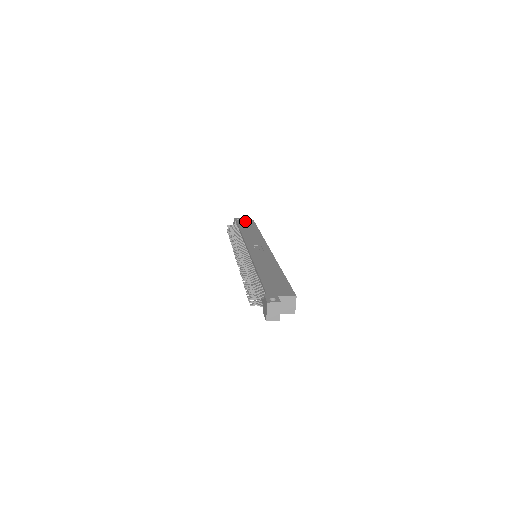
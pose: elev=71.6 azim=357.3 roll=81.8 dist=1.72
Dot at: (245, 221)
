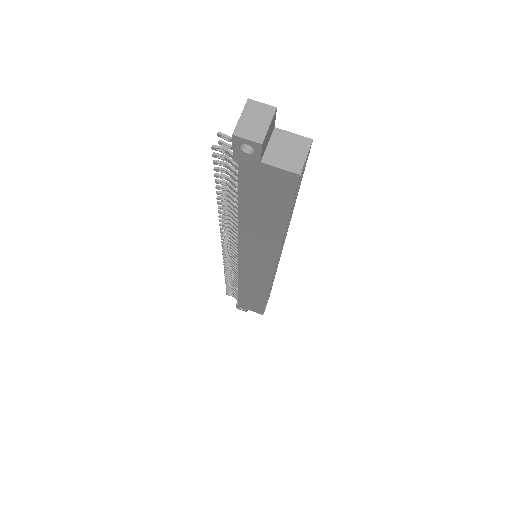
Dot at: occluded
